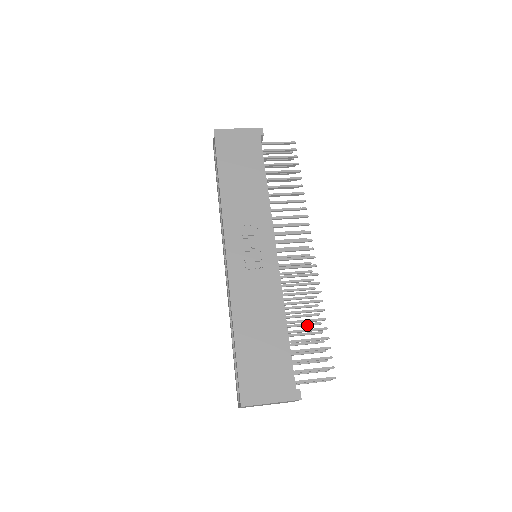
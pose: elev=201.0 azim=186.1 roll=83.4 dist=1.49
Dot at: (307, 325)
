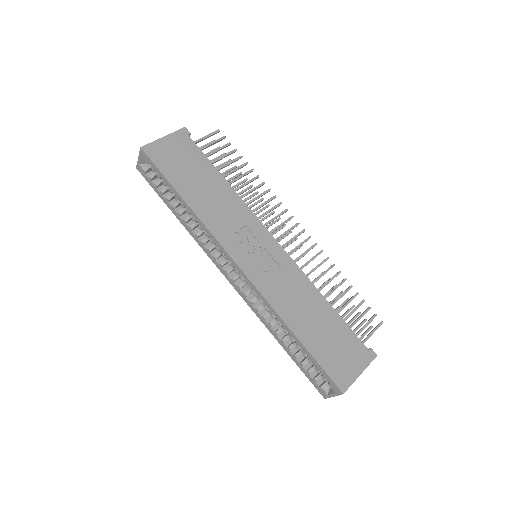
Dot at: occluded
